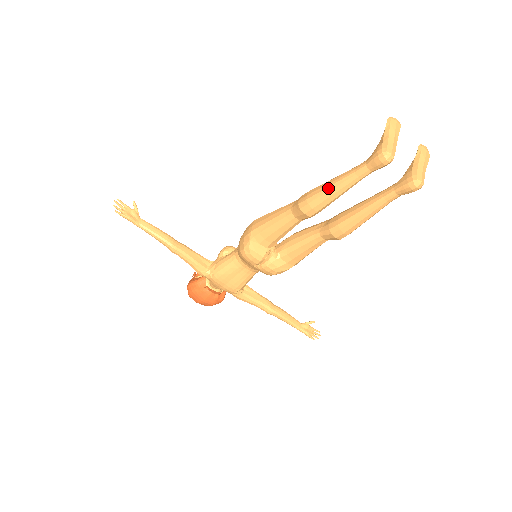
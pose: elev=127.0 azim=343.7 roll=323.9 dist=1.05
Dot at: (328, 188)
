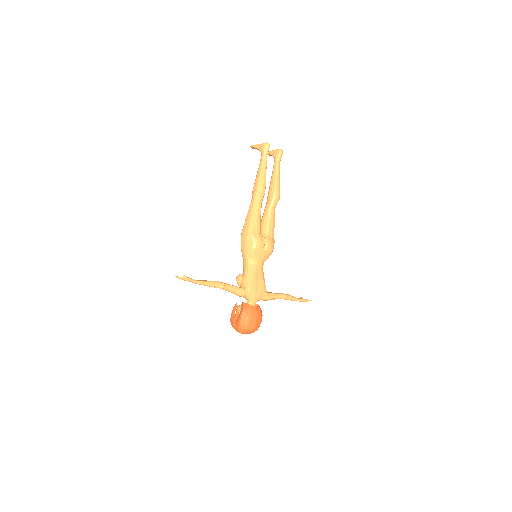
Dot at: (261, 174)
